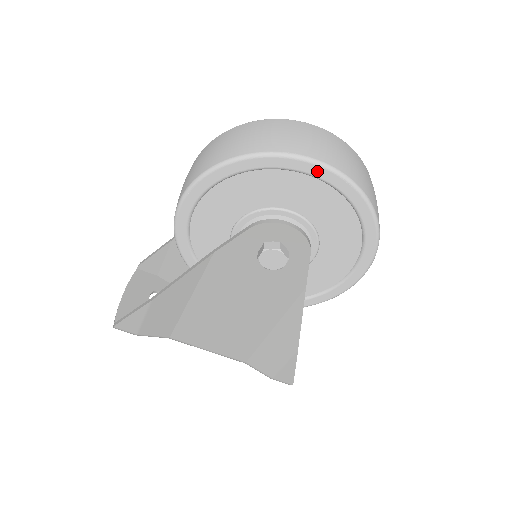
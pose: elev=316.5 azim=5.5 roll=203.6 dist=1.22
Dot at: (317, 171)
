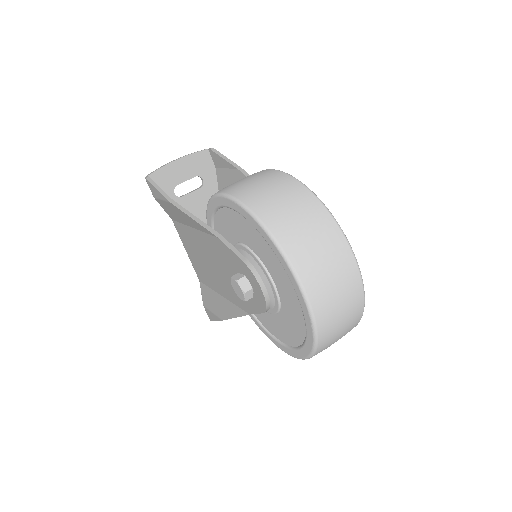
Dot at: (302, 301)
